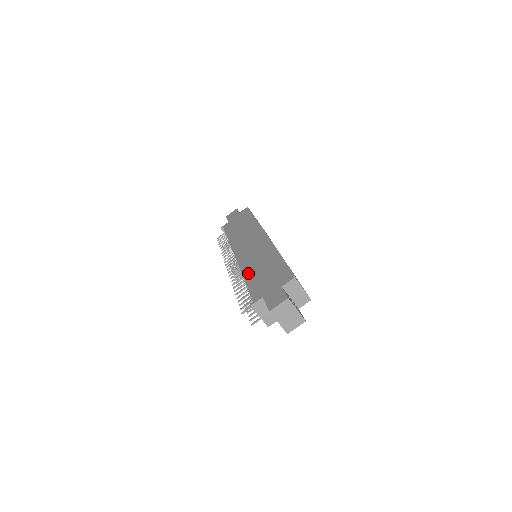
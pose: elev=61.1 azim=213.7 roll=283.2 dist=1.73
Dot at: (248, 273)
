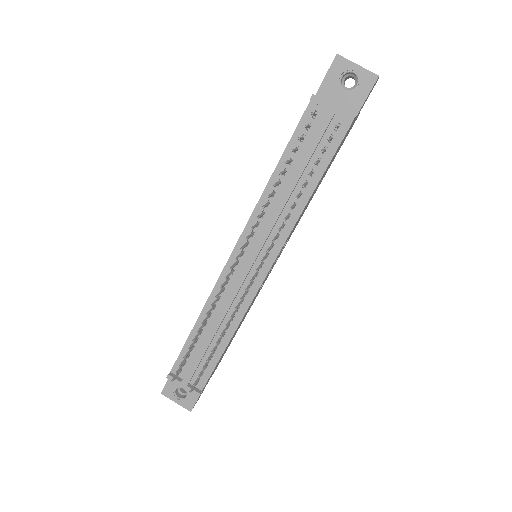
Dot at: occluded
